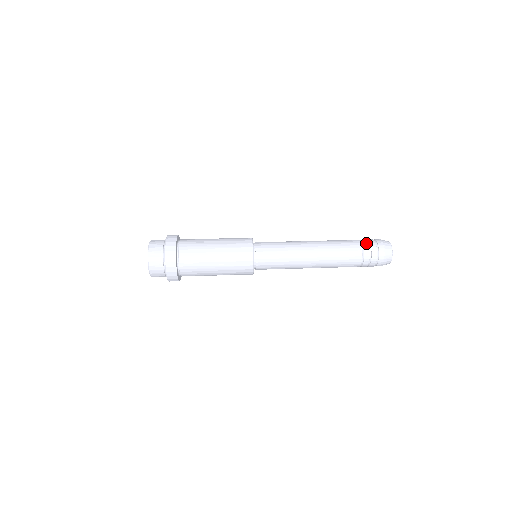
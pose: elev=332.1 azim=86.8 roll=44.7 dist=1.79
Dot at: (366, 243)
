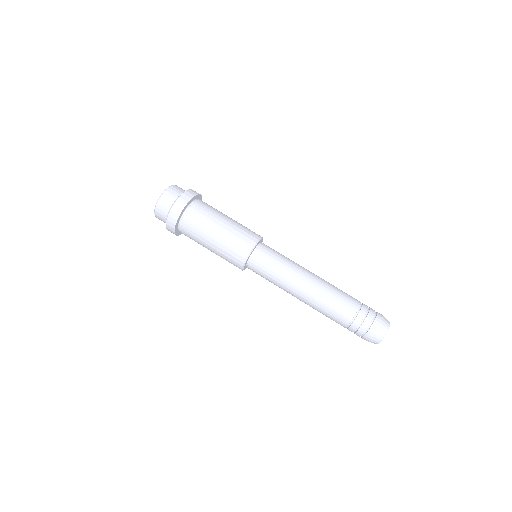
Dot at: (353, 329)
